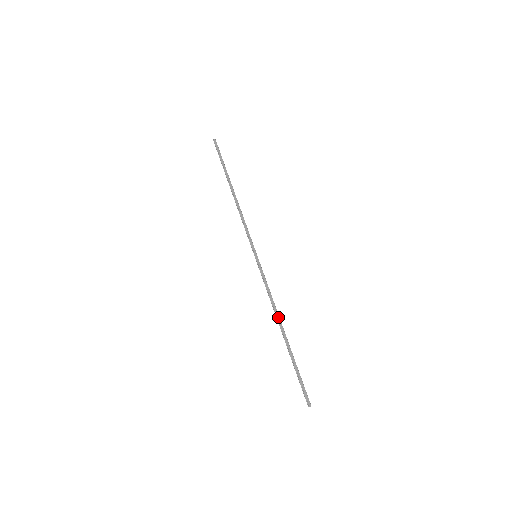
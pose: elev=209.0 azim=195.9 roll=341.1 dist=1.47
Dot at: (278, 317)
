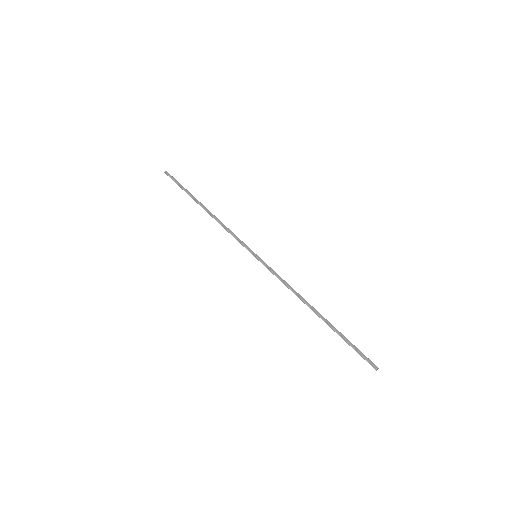
Dot at: (305, 301)
